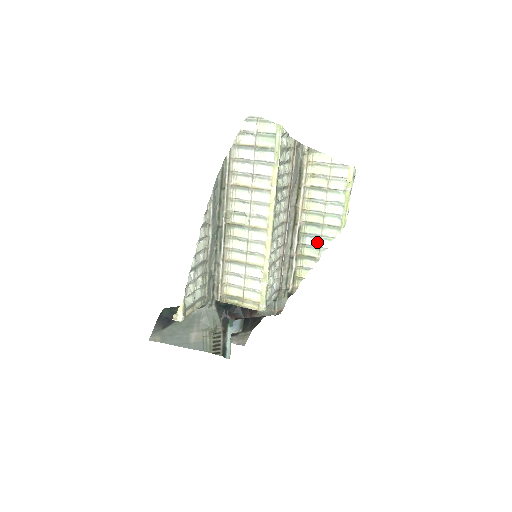
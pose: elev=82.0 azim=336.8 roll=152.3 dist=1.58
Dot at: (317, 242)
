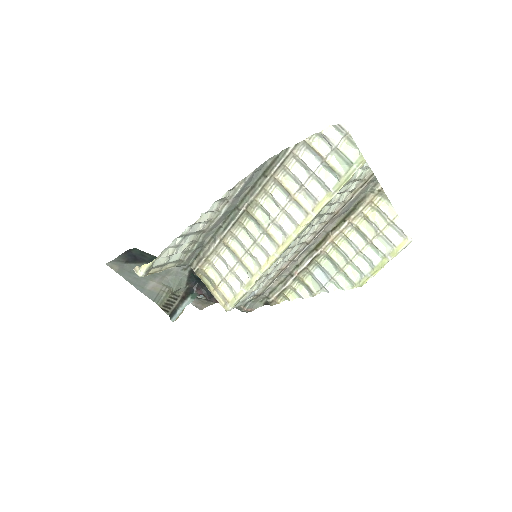
Dot at: (324, 280)
